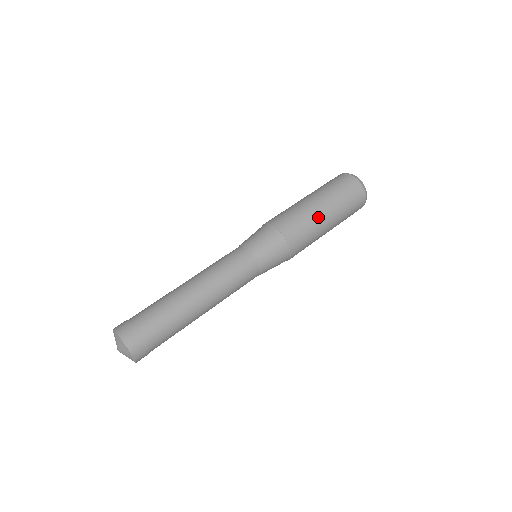
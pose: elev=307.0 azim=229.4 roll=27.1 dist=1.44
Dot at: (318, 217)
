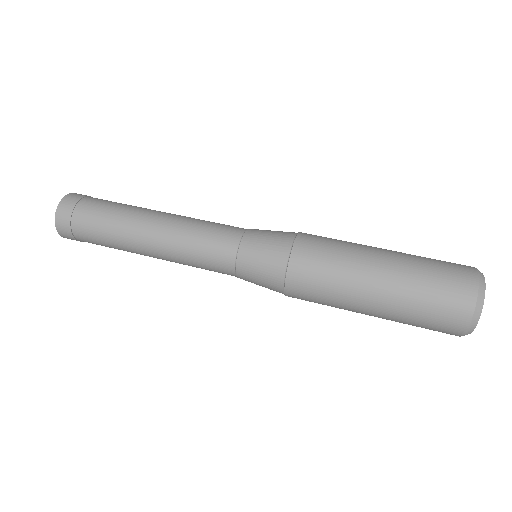
Dot at: (353, 306)
